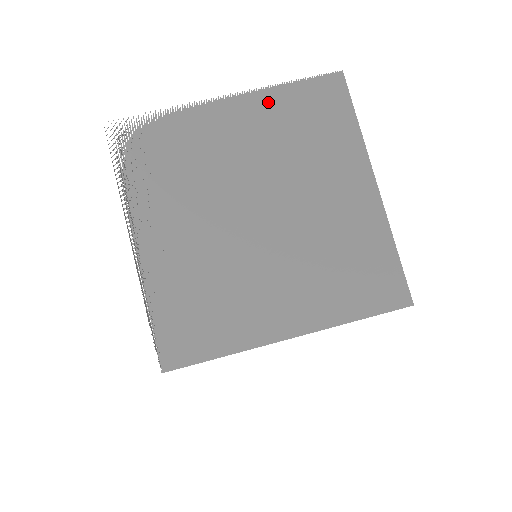
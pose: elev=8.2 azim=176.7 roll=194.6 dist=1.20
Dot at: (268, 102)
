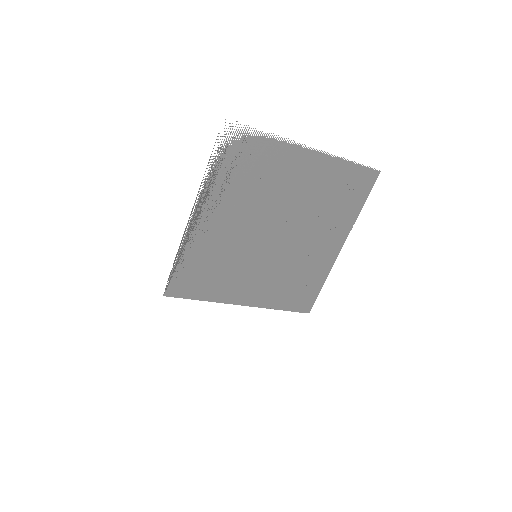
Dot at: (330, 167)
